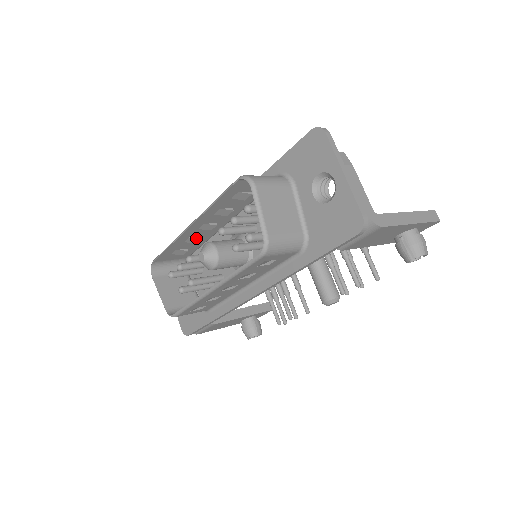
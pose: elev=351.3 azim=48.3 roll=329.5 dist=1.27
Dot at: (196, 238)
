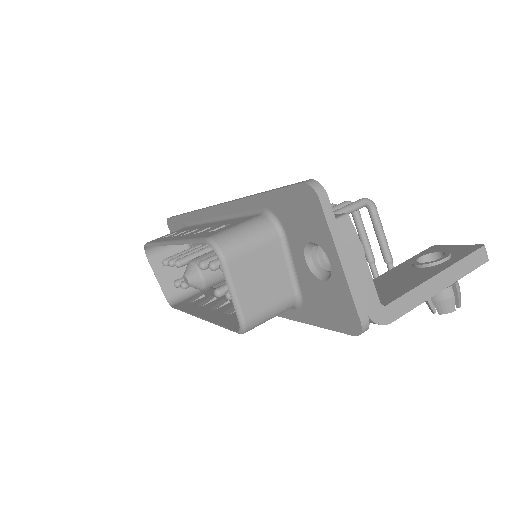
Dot at: occluded
